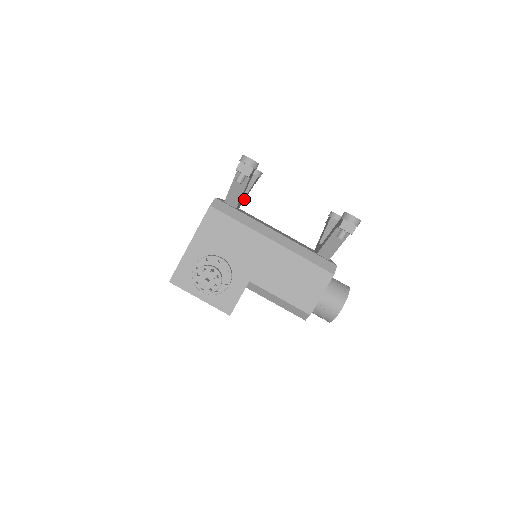
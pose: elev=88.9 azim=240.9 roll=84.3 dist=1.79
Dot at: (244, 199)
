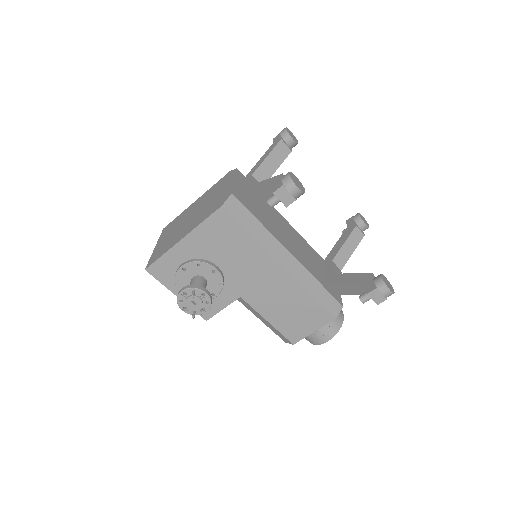
Dot at: occluded
